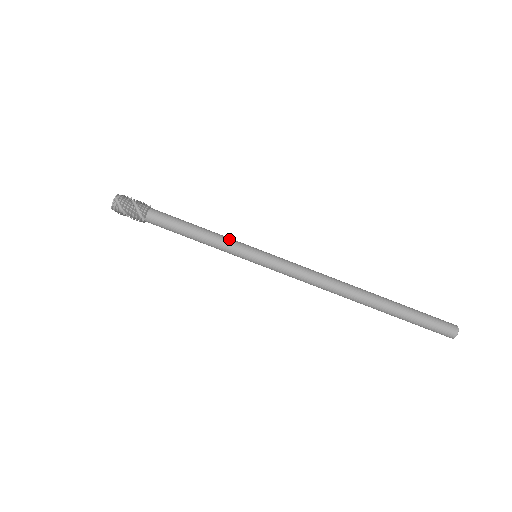
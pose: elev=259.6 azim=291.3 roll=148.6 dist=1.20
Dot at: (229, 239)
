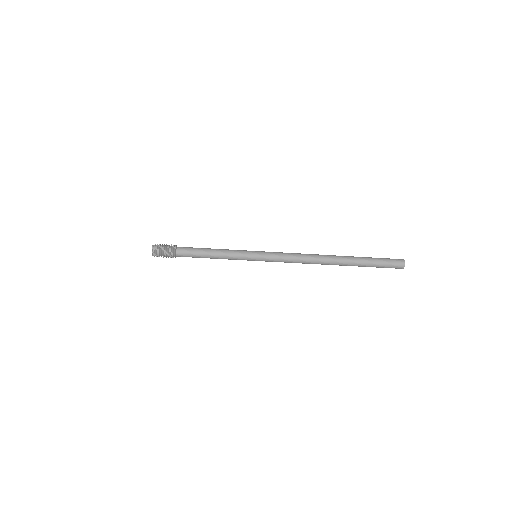
Dot at: (235, 254)
